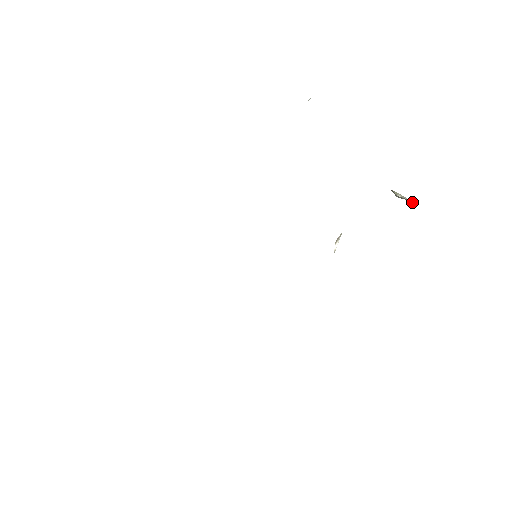
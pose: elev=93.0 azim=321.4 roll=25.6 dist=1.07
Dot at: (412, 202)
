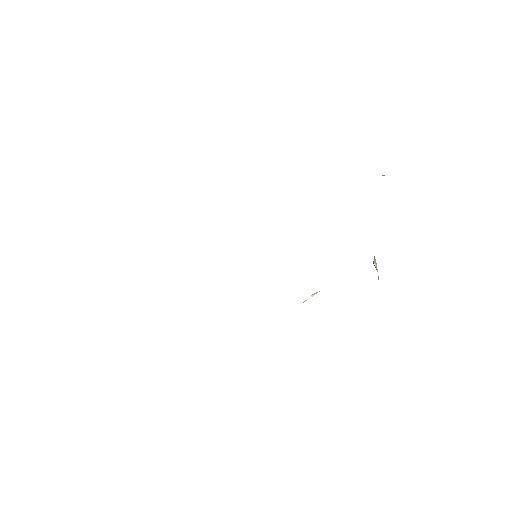
Dot at: (378, 276)
